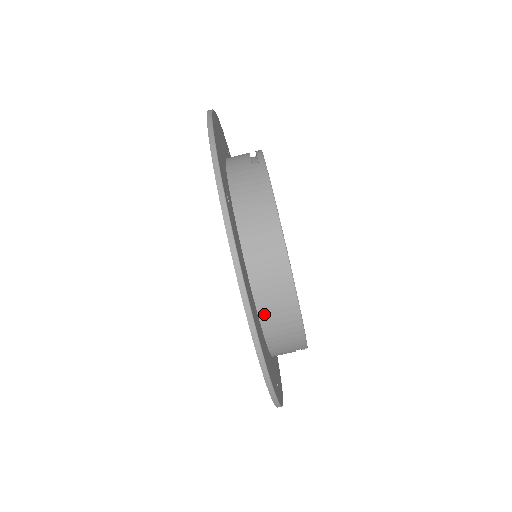
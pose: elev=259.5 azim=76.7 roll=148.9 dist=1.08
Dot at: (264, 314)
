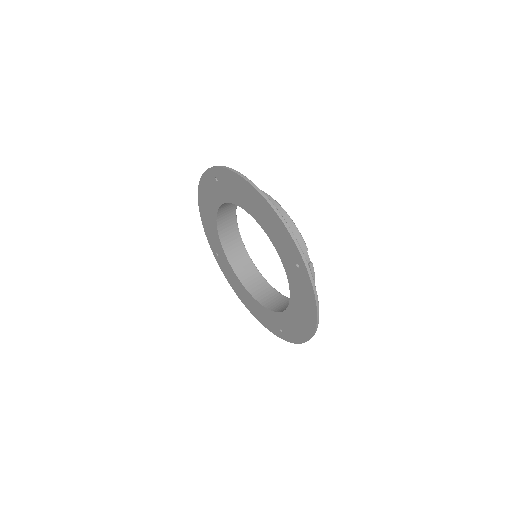
Dot at: occluded
